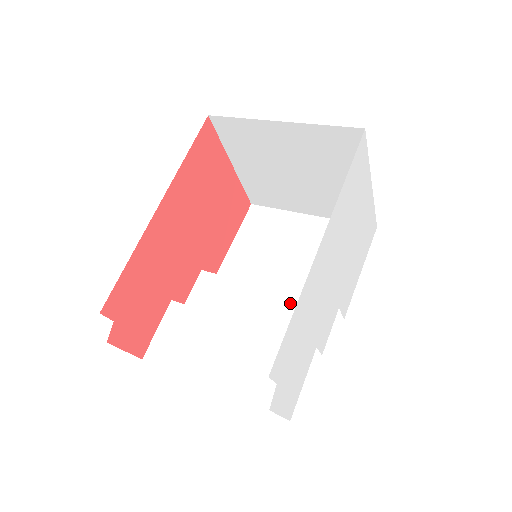
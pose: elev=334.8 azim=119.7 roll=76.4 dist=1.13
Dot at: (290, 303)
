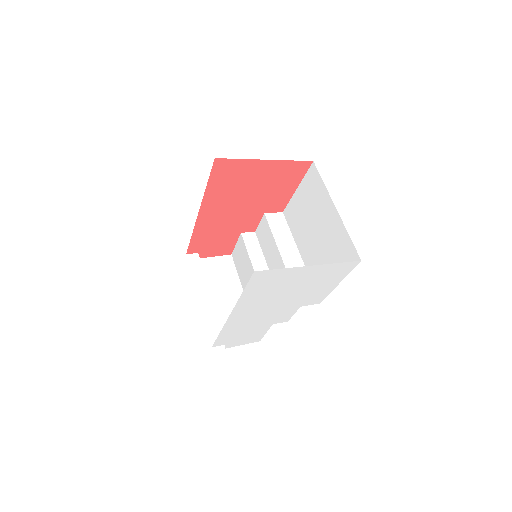
Dot at: occluded
